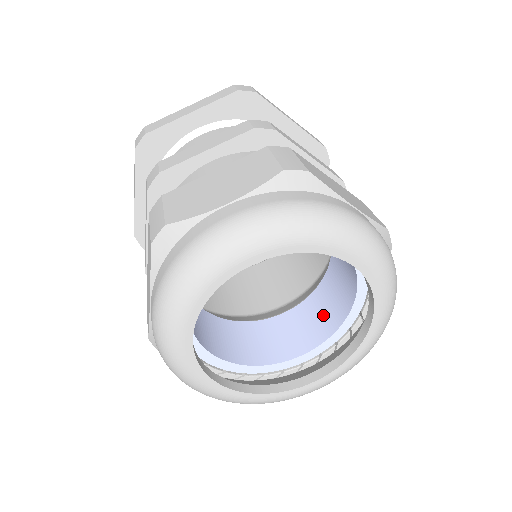
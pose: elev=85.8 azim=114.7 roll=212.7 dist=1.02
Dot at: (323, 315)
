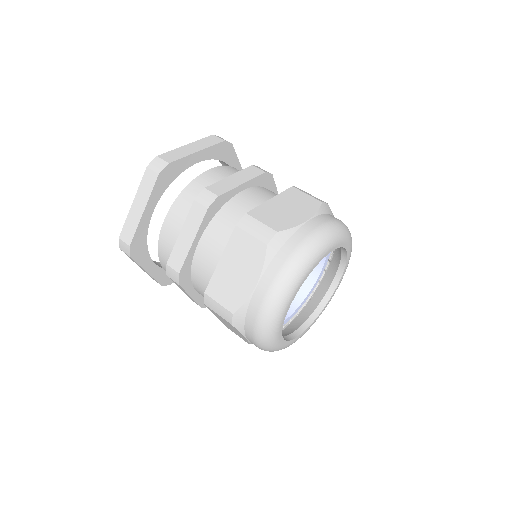
Dot at: occluded
